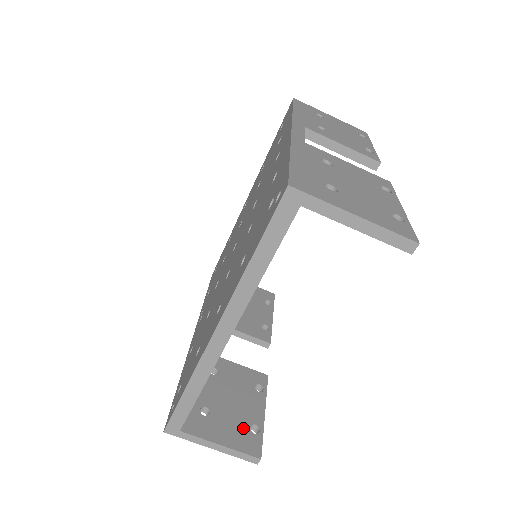
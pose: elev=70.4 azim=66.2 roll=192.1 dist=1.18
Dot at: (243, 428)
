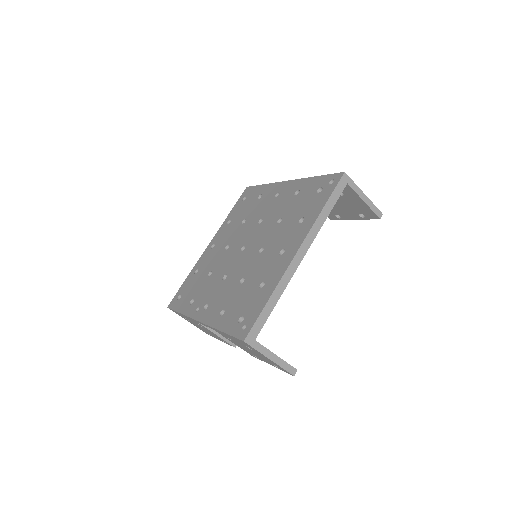
Dot at: occluded
